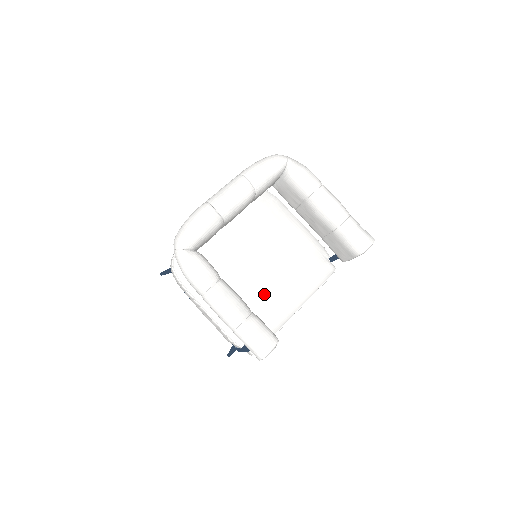
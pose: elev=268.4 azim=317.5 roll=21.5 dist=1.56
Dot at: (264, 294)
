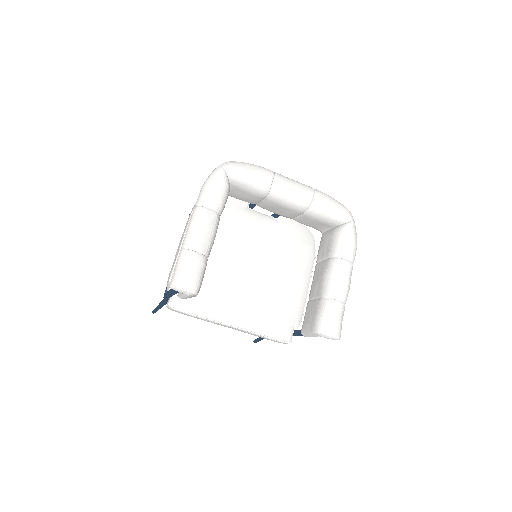
Dot at: (228, 284)
